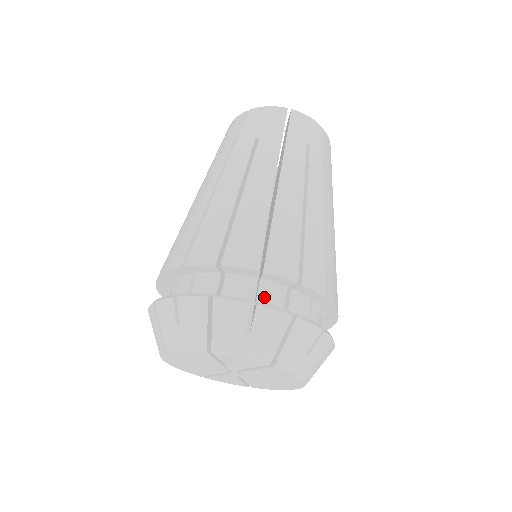
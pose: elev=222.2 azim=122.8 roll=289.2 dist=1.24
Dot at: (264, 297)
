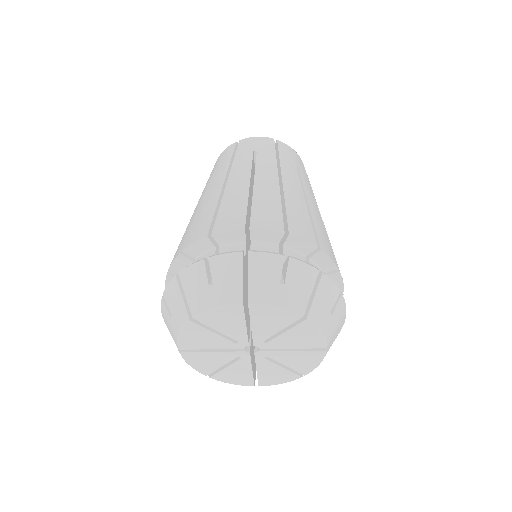
Dot at: occluded
